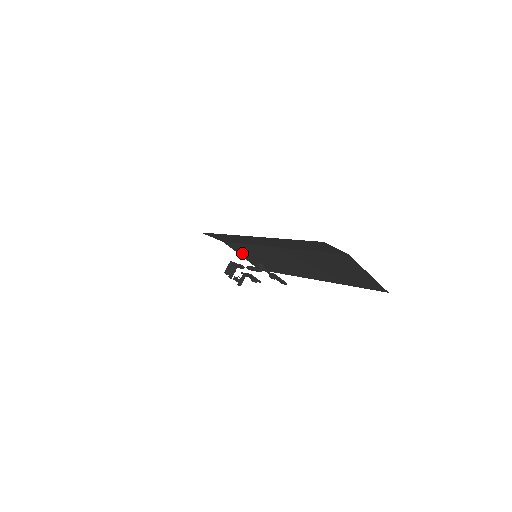
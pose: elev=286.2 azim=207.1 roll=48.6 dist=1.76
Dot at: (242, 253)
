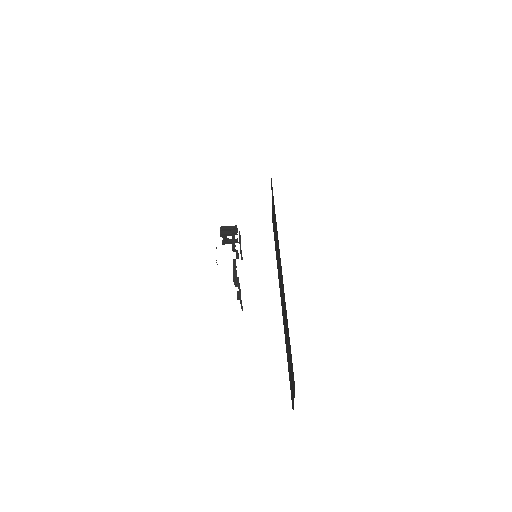
Dot at: occluded
